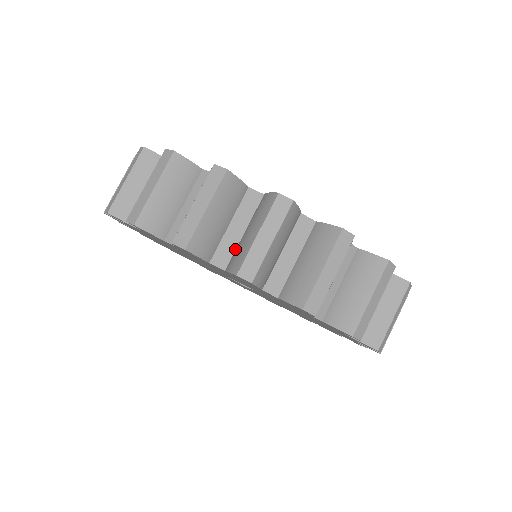
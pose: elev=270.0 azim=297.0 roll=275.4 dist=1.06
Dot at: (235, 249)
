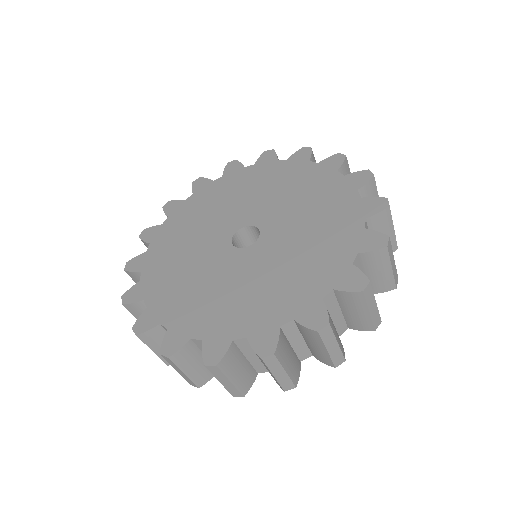
Dot at: occluded
